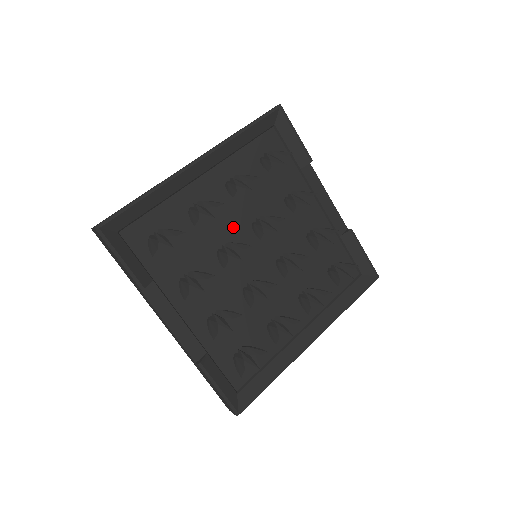
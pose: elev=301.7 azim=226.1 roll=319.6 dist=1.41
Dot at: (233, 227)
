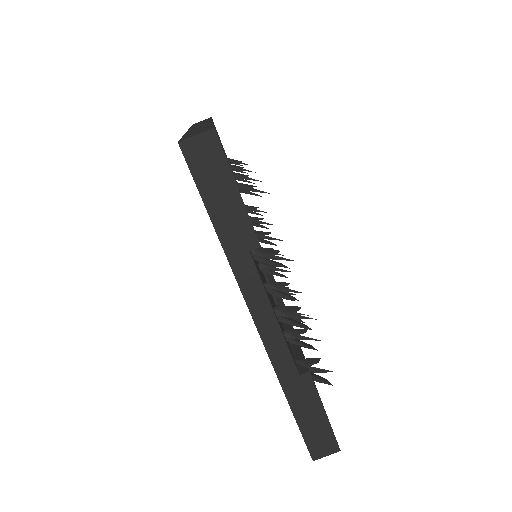
Dot at: occluded
